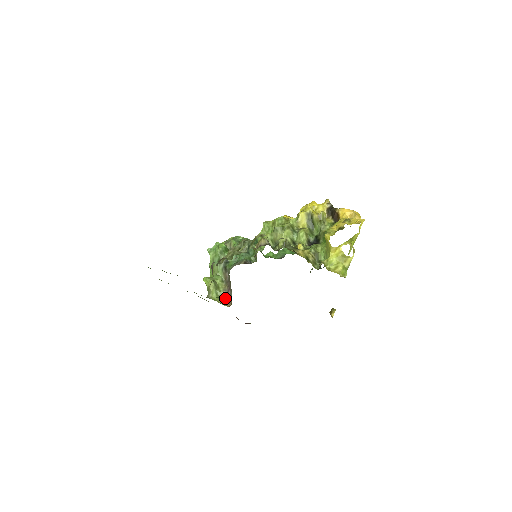
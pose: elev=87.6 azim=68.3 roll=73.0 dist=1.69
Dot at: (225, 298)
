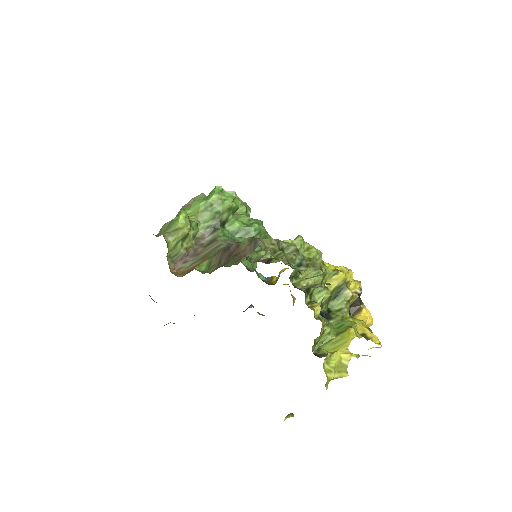
Dot at: (177, 258)
